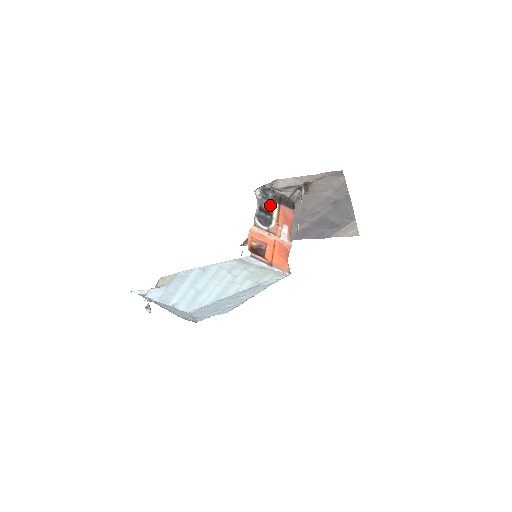
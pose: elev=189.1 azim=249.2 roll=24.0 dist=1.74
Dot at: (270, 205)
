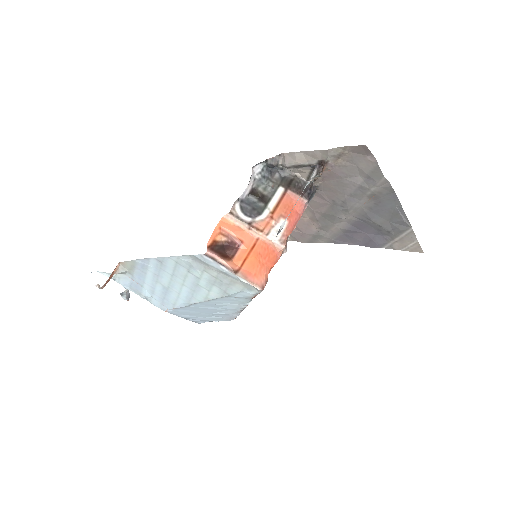
Dot at: (271, 189)
